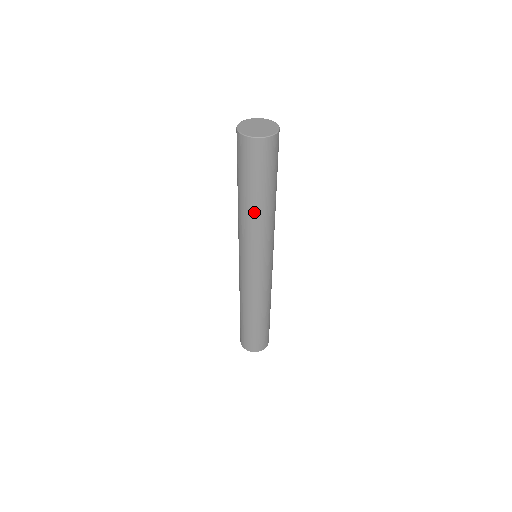
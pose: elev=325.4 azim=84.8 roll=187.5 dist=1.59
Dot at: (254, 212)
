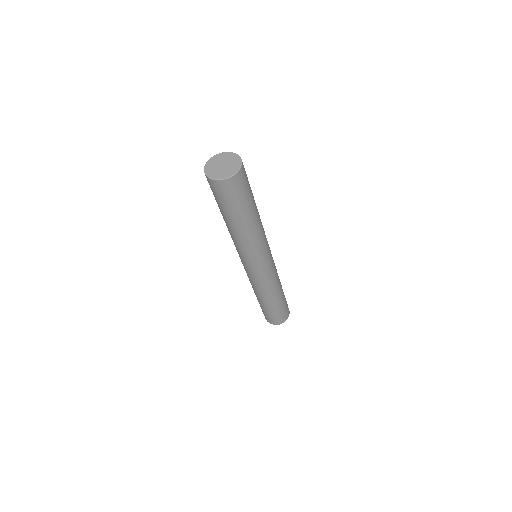
Dot at: (252, 227)
